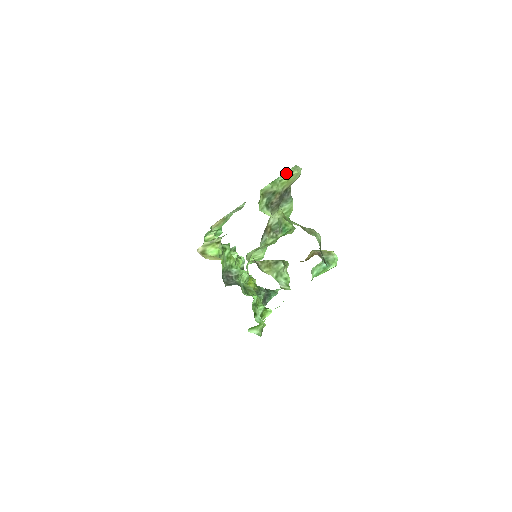
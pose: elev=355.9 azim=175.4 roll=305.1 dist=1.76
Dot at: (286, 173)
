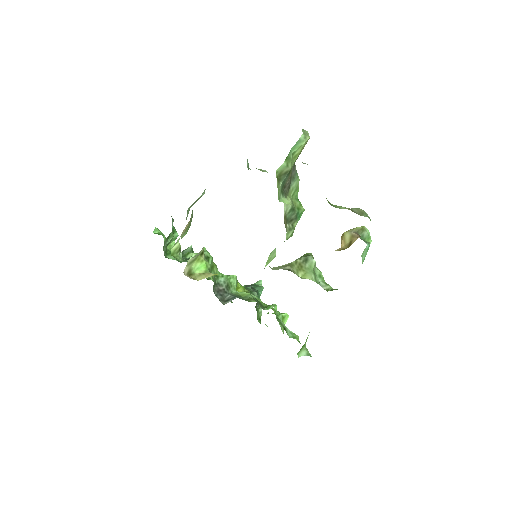
Dot at: (298, 142)
